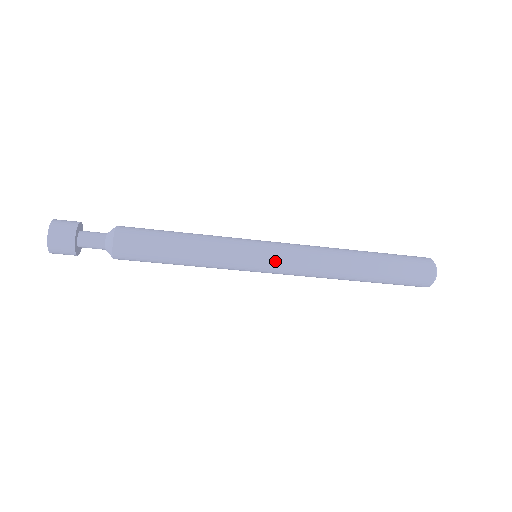
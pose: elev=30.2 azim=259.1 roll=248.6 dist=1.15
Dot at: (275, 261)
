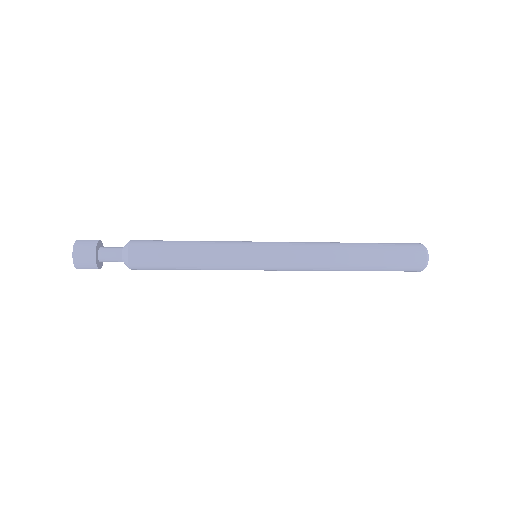
Dot at: (272, 252)
